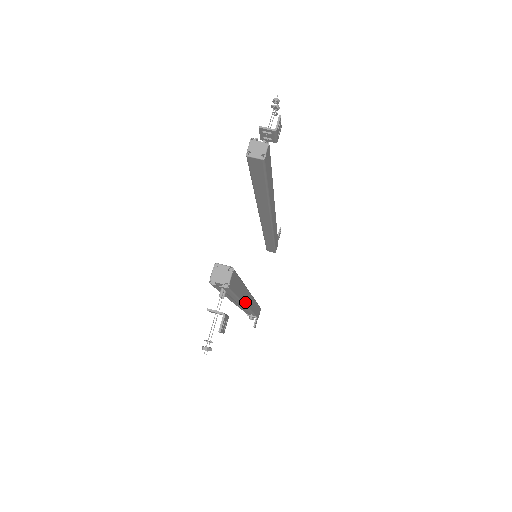
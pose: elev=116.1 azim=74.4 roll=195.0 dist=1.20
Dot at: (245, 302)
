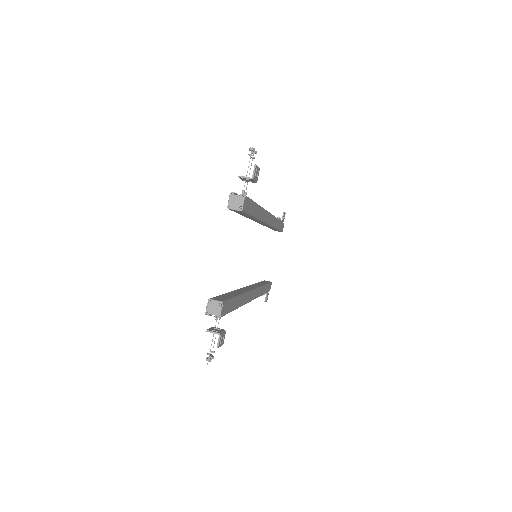
Dot at: (246, 302)
